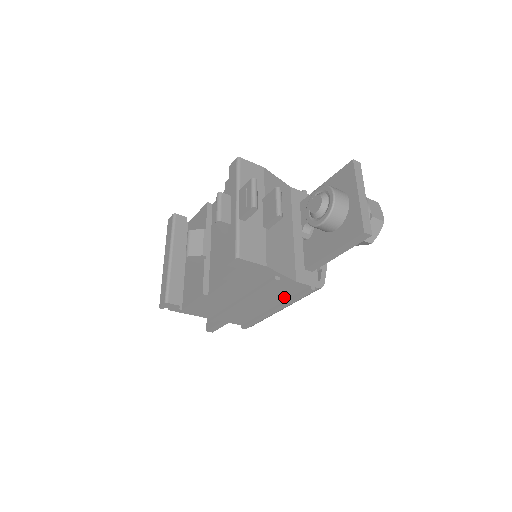
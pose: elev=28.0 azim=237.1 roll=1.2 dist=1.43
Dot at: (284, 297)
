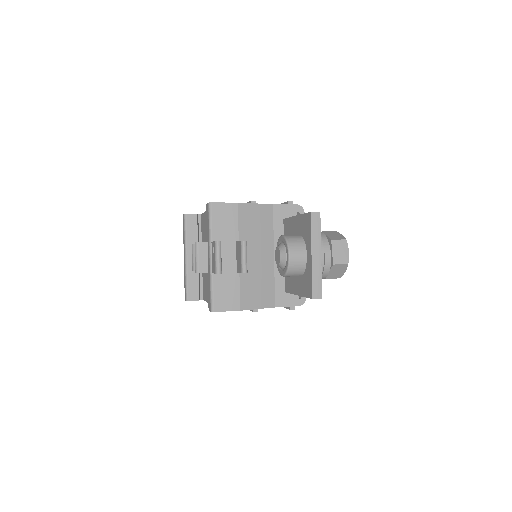
Dot at: occluded
